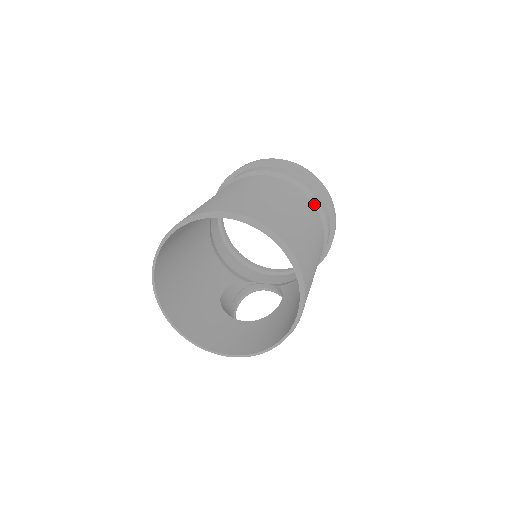
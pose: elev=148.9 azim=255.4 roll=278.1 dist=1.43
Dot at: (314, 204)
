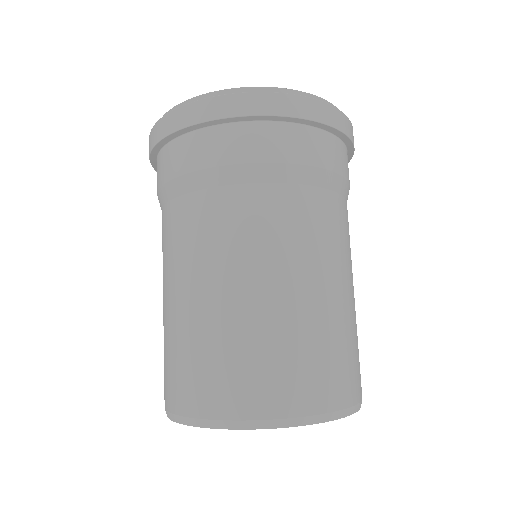
Dot at: (337, 191)
